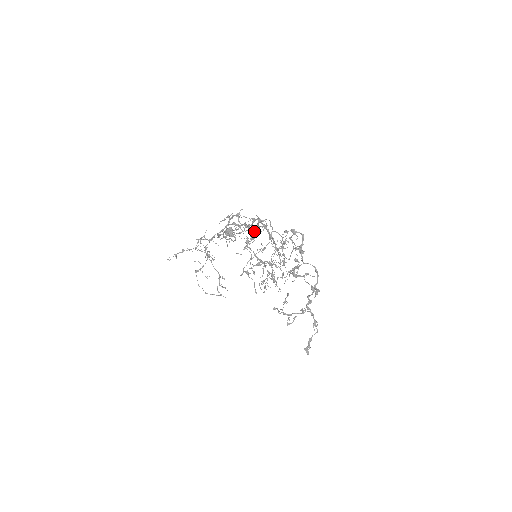
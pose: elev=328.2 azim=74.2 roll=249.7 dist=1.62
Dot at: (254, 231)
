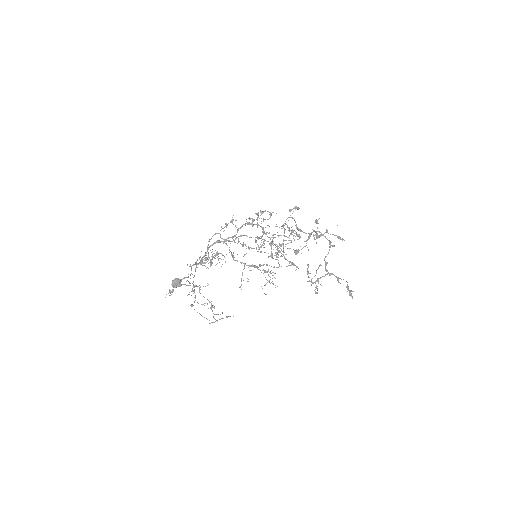
Dot at: (238, 242)
